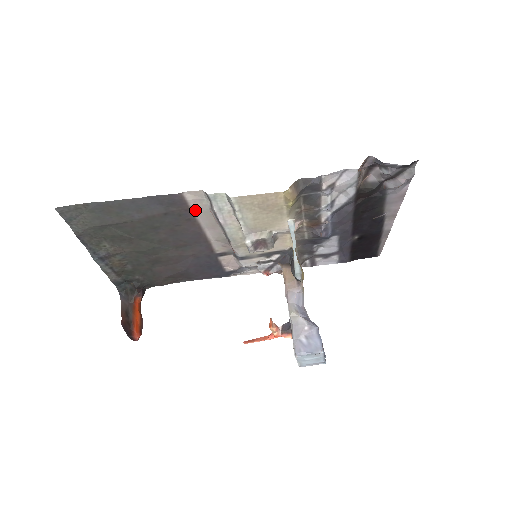
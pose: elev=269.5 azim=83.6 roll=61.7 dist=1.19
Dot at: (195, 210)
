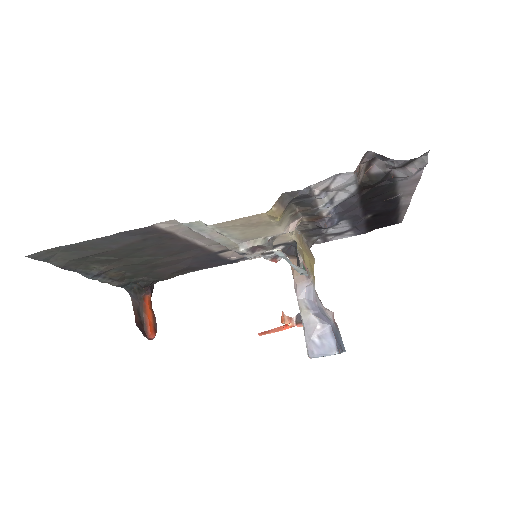
Dot at: (175, 232)
